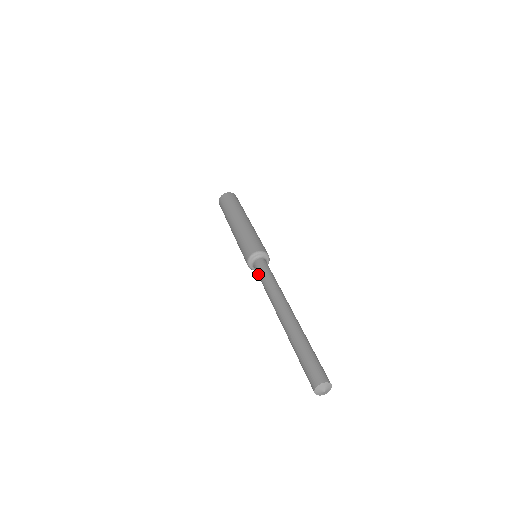
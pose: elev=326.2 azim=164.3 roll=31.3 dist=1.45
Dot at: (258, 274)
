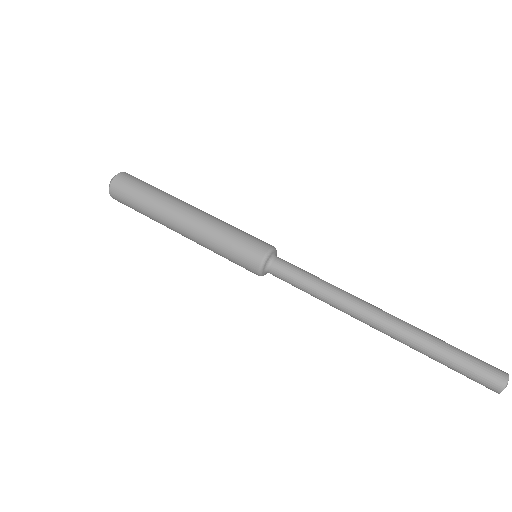
Dot at: (293, 274)
